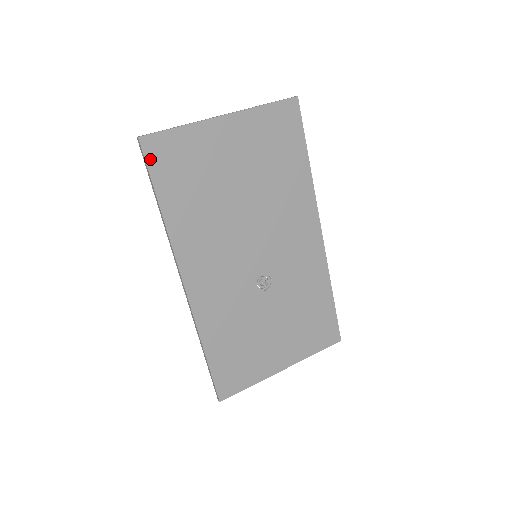
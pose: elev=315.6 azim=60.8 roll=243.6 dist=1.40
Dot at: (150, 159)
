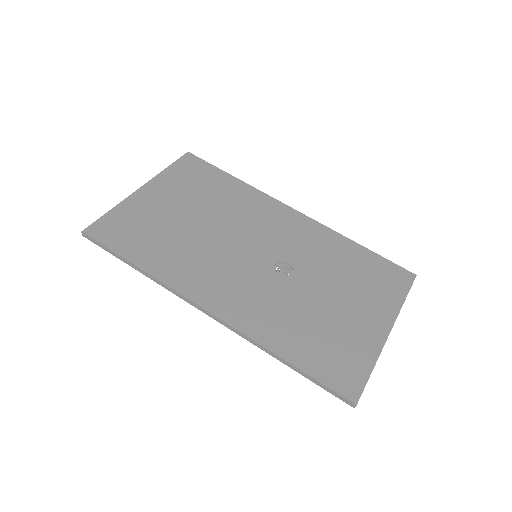
Dot at: (102, 239)
